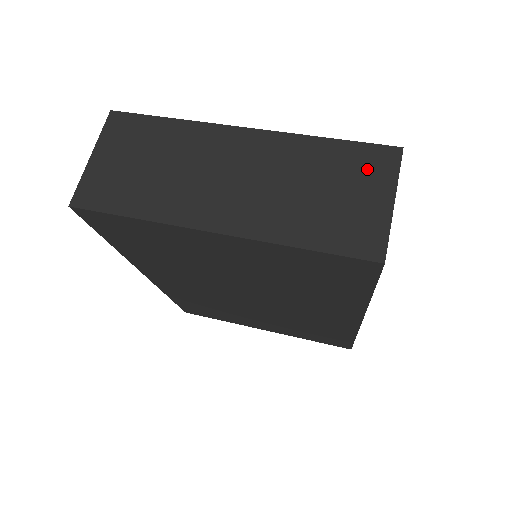
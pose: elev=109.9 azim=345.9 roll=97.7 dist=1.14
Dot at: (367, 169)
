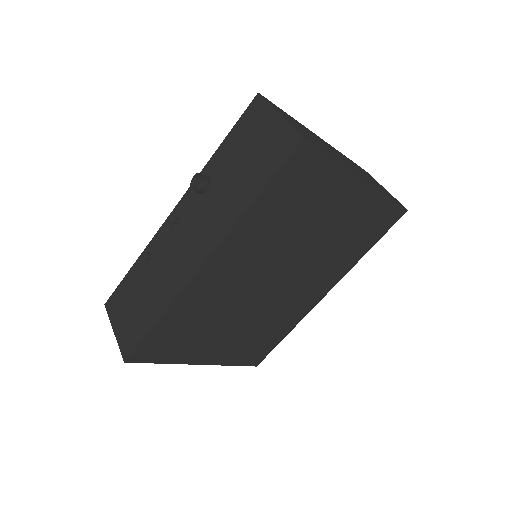
Dot at: (368, 174)
